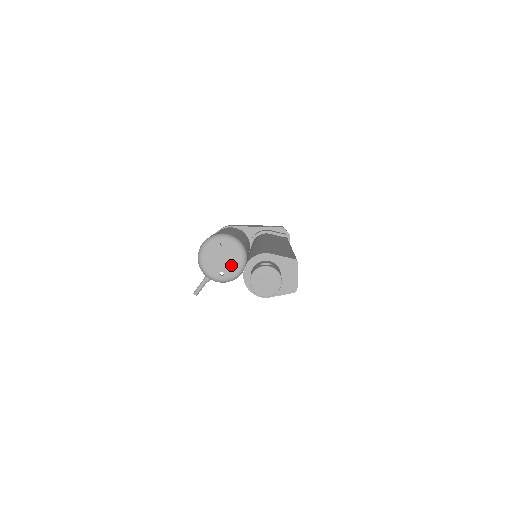
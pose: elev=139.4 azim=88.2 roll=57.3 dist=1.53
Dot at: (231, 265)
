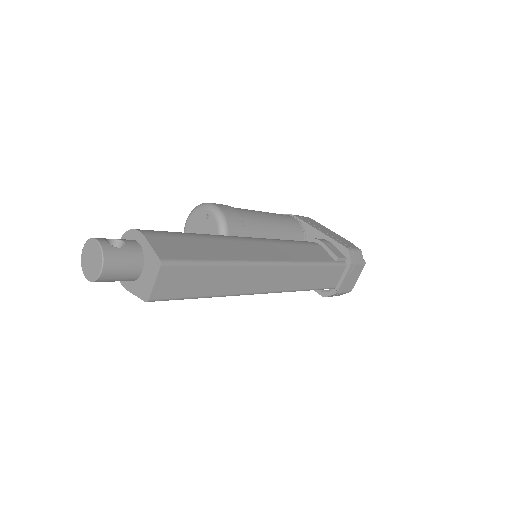
Dot at: occluded
